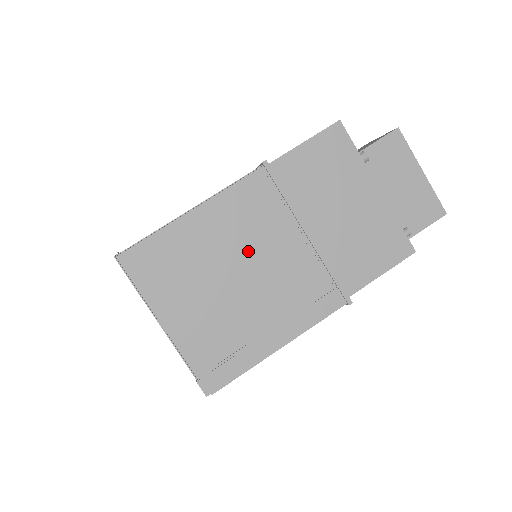
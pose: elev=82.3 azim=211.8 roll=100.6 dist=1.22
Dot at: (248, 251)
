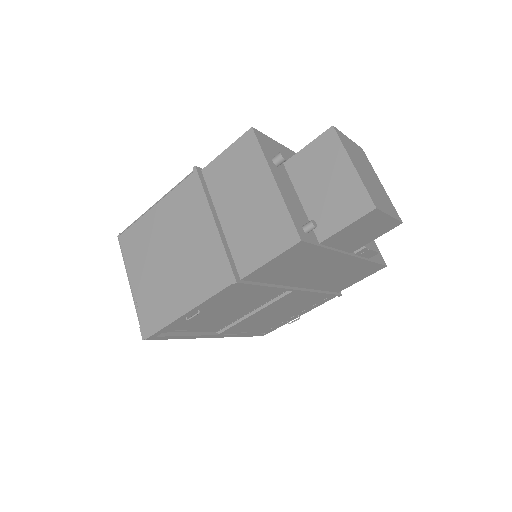
Dot at: (178, 235)
